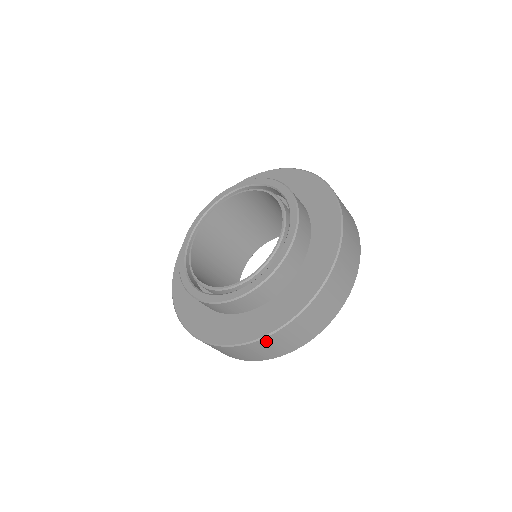
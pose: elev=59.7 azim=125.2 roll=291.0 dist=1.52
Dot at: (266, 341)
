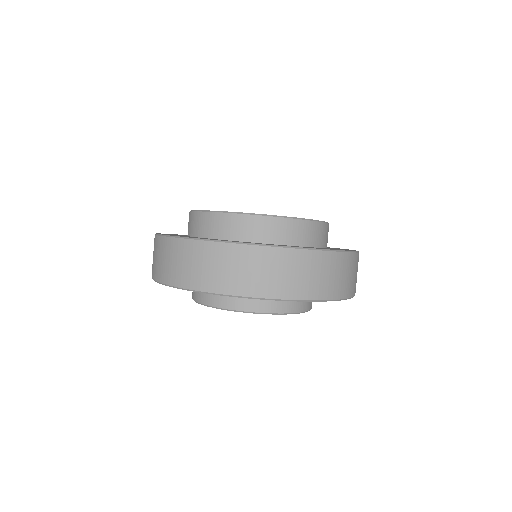
Dot at: (252, 252)
